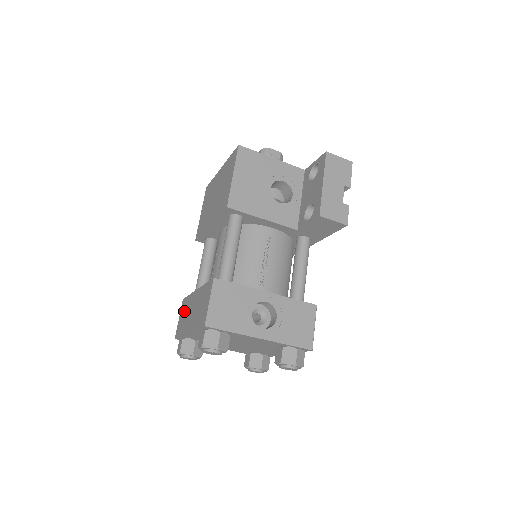
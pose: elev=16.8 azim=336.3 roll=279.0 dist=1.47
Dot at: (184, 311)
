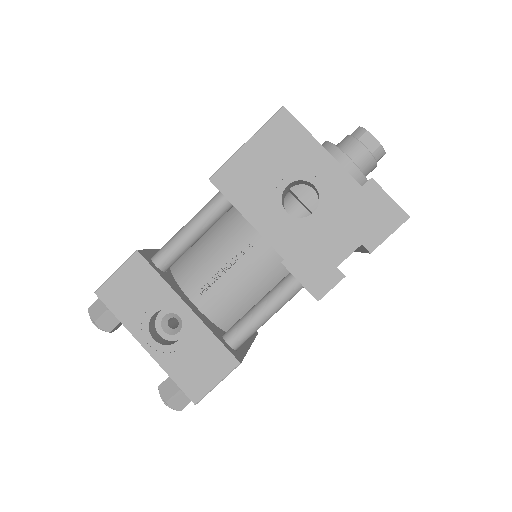
Dot at: occluded
